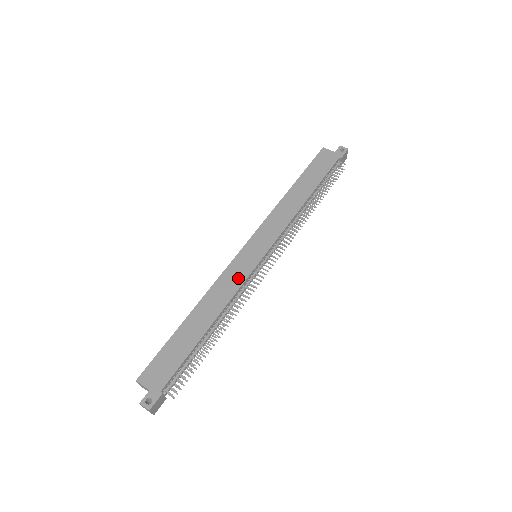
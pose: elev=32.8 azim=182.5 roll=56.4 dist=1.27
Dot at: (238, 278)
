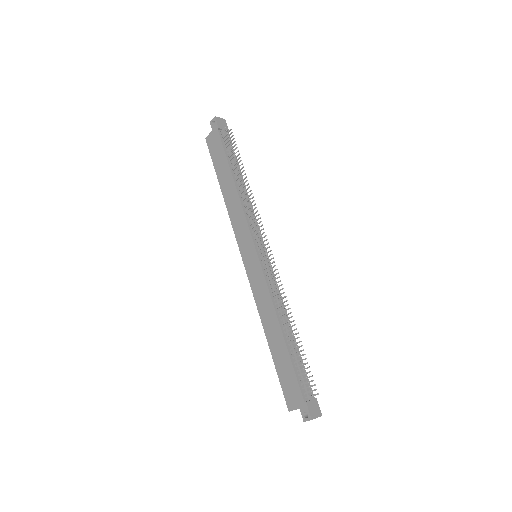
Dot at: (261, 285)
